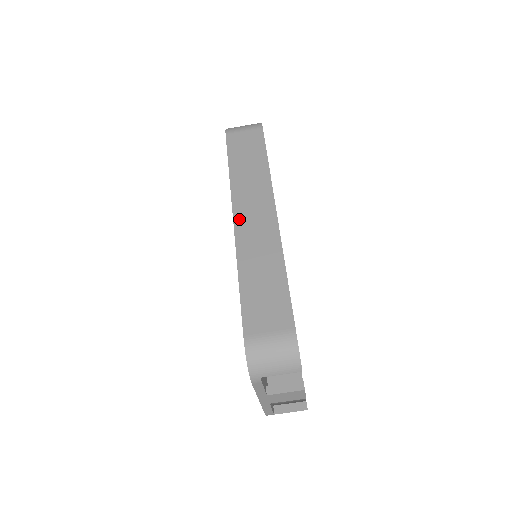
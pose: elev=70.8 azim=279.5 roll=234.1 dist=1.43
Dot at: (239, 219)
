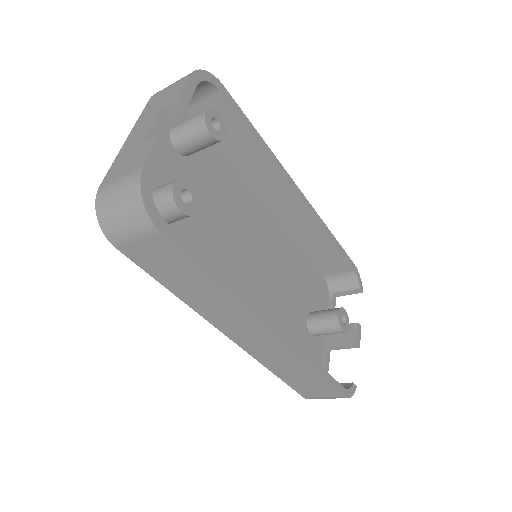
Dot at: (236, 339)
